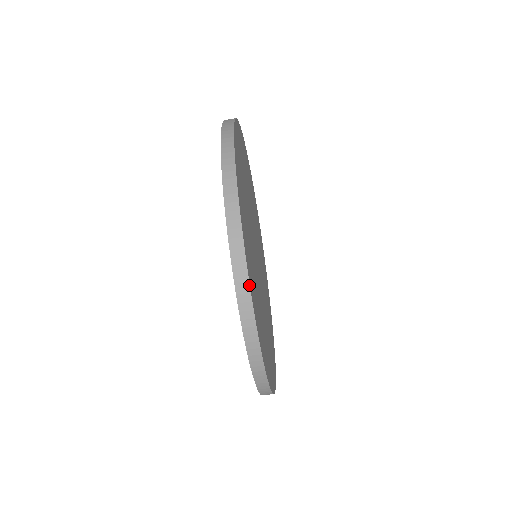
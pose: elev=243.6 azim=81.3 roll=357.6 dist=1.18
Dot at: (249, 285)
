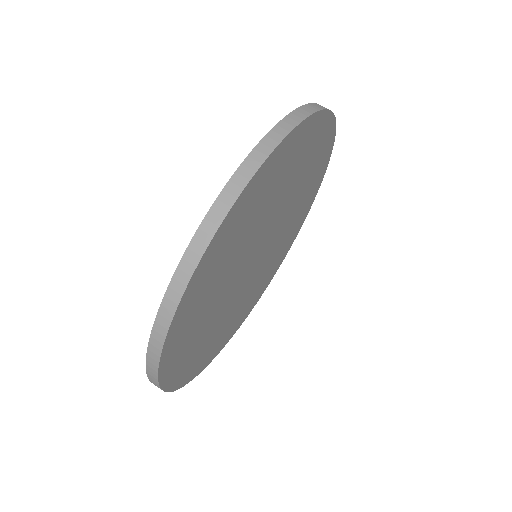
Dot at: (242, 190)
